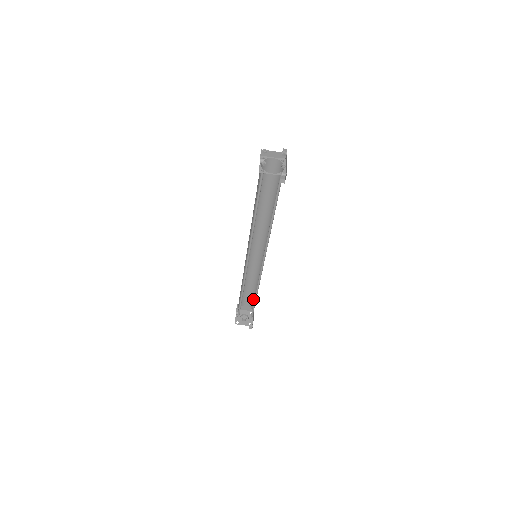
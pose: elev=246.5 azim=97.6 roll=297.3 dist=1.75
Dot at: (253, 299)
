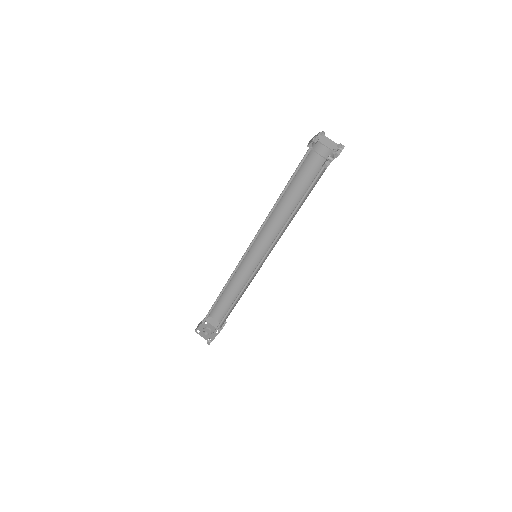
Dot at: occluded
